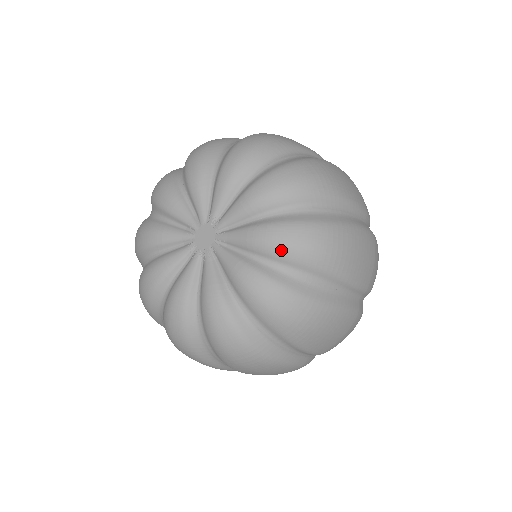
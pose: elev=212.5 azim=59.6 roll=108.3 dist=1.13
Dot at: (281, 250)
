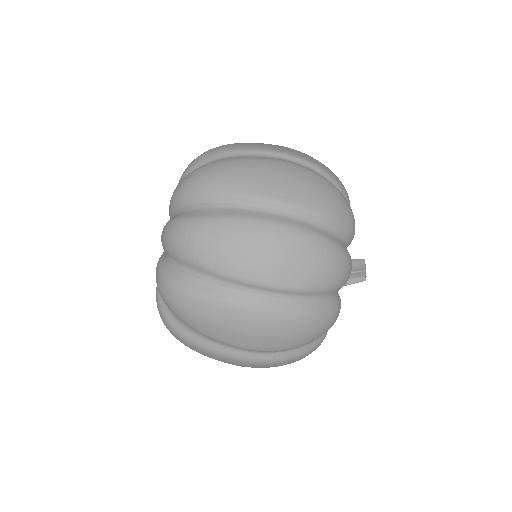
Dot at: (163, 244)
